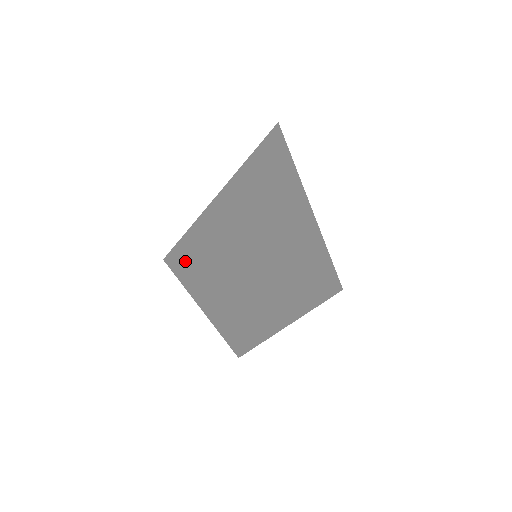
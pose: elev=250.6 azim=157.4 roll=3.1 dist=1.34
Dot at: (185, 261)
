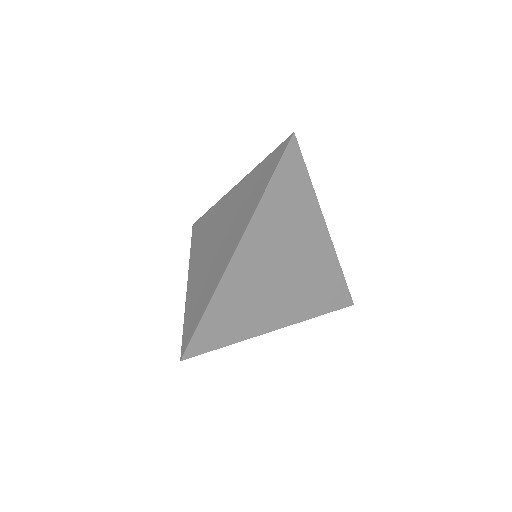
Dot at: (199, 238)
